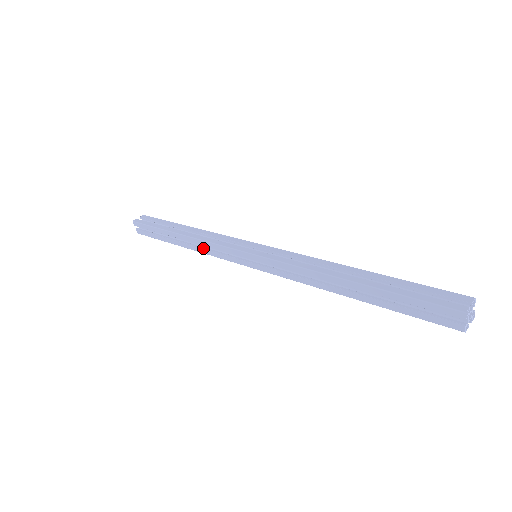
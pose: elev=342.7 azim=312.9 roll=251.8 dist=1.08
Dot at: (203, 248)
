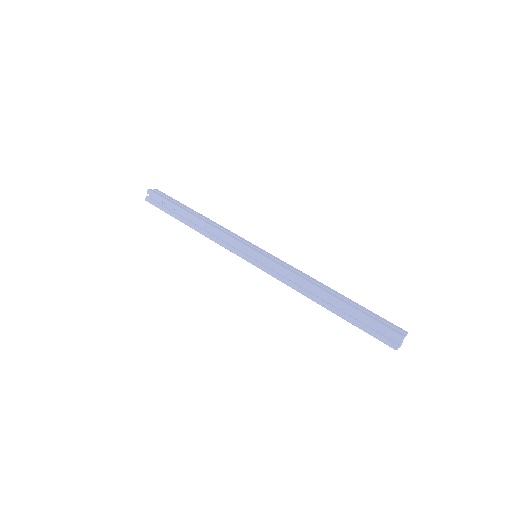
Dot at: occluded
